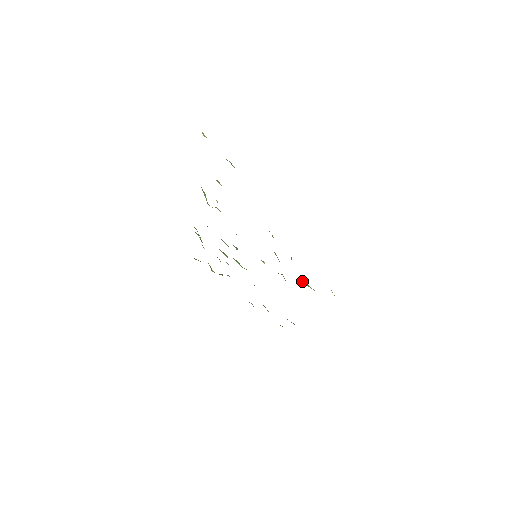
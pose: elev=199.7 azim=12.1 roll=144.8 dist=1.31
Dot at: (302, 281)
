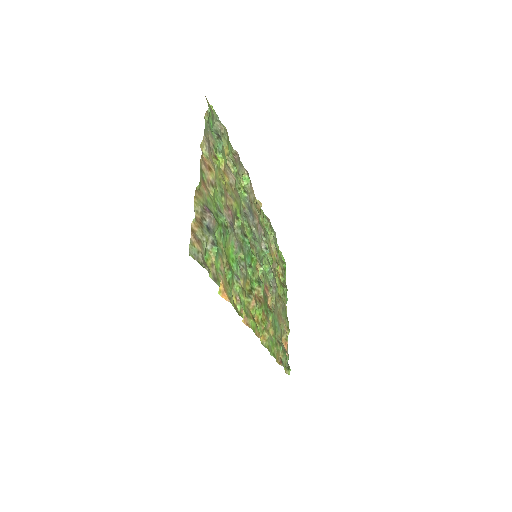
Dot at: (250, 291)
